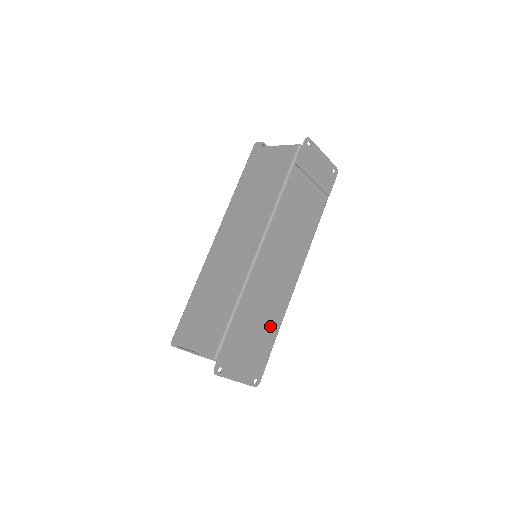
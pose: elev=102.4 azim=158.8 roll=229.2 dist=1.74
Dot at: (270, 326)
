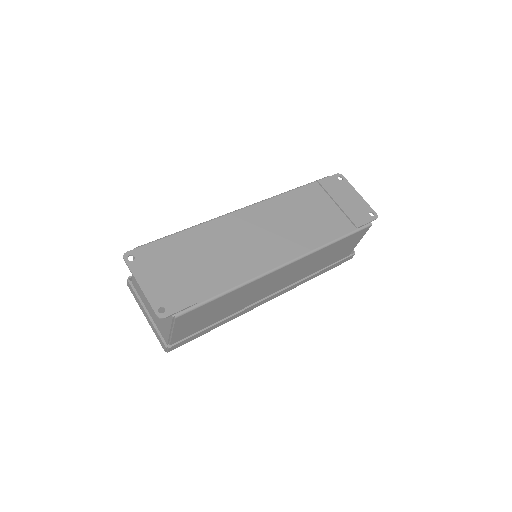
Dot at: (217, 277)
